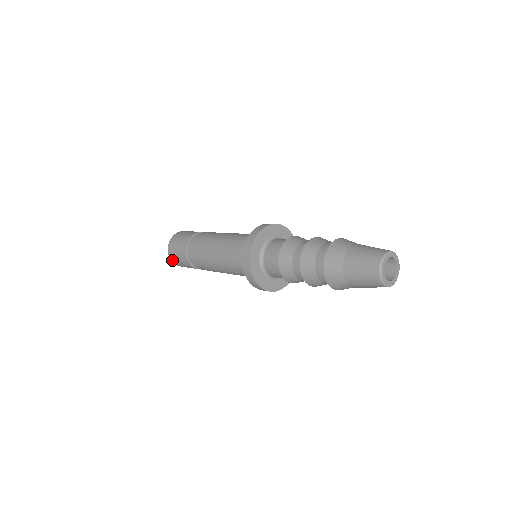
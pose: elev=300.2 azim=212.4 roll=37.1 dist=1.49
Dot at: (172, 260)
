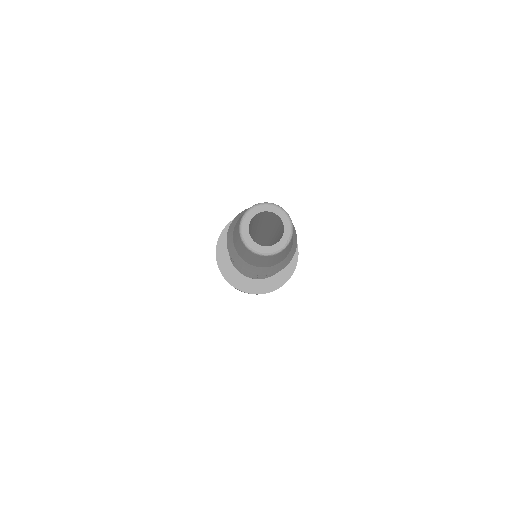
Dot at: occluded
